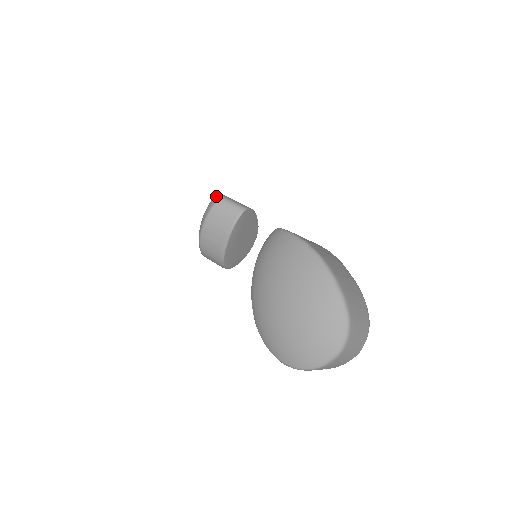
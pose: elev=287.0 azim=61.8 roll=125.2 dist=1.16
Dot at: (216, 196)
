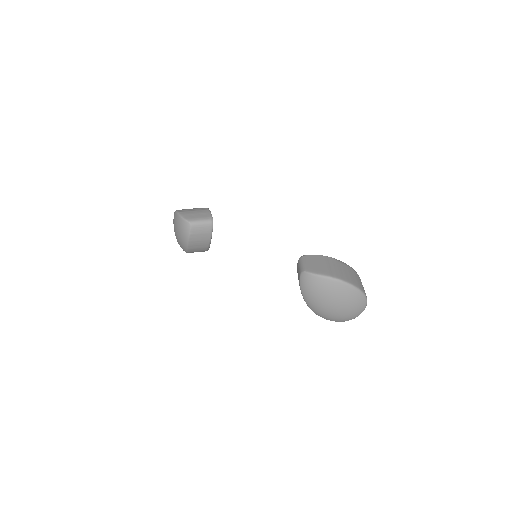
Dot at: (186, 223)
